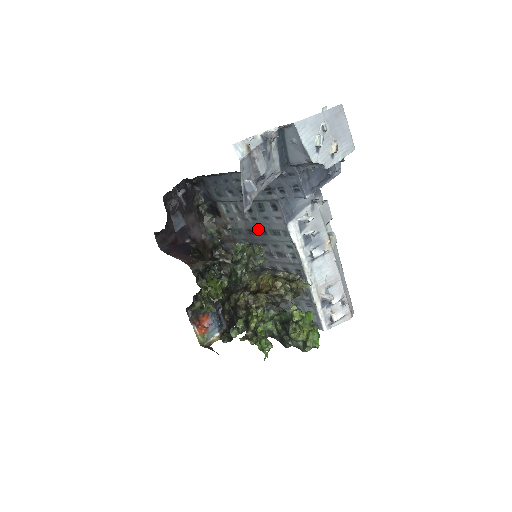
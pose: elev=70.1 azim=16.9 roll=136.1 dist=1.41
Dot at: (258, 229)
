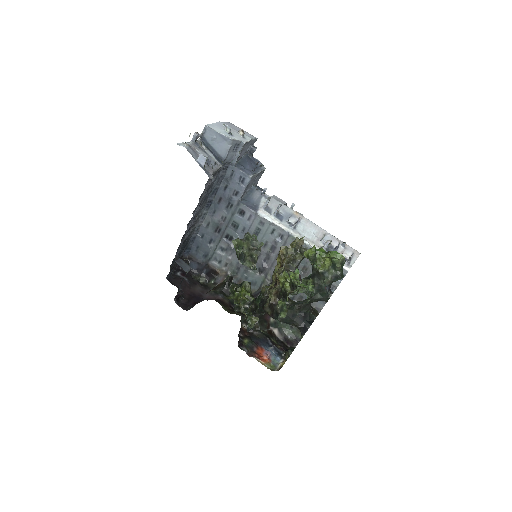
Dot at: occluded
